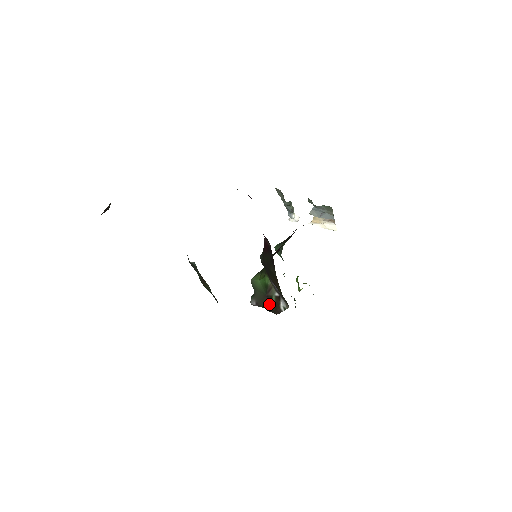
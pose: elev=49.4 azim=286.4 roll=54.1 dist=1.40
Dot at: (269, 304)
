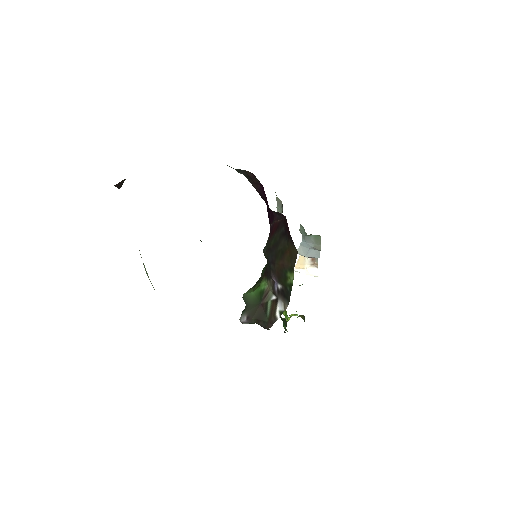
Dot at: (262, 314)
